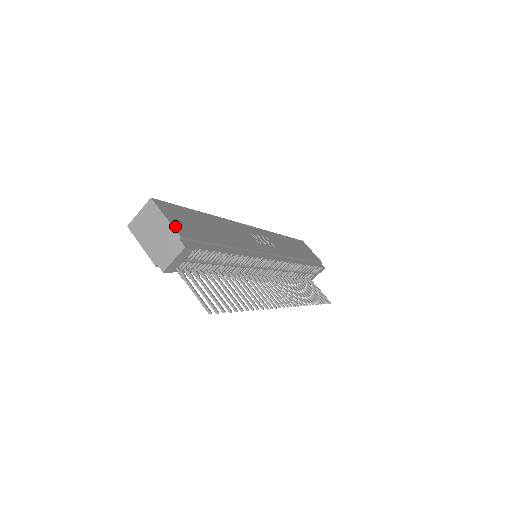
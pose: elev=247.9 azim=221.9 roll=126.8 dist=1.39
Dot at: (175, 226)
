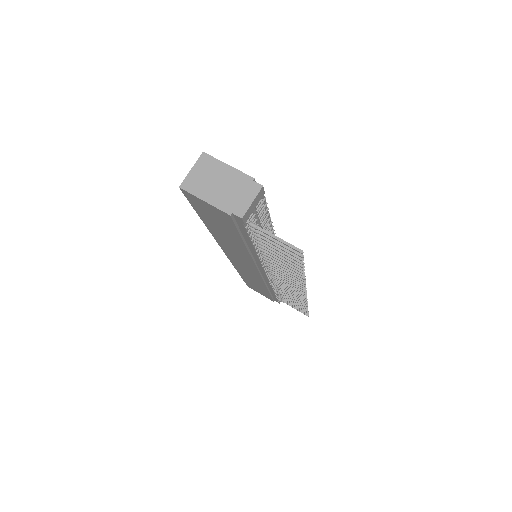
Dot at: (240, 173)
